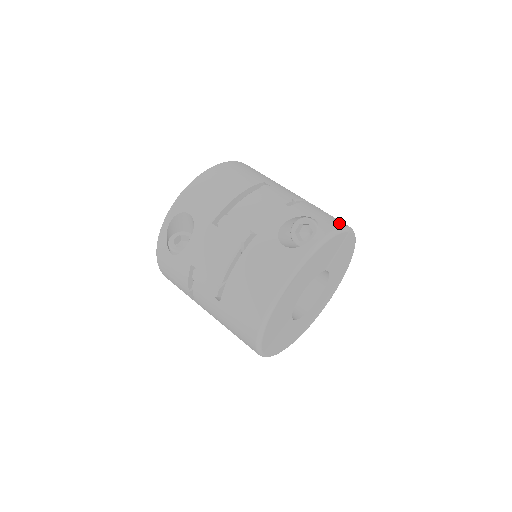
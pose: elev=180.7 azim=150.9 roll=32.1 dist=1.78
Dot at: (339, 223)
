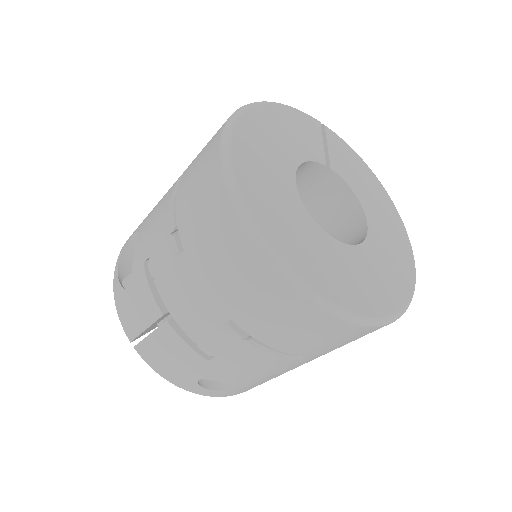
Dot at: occluded
